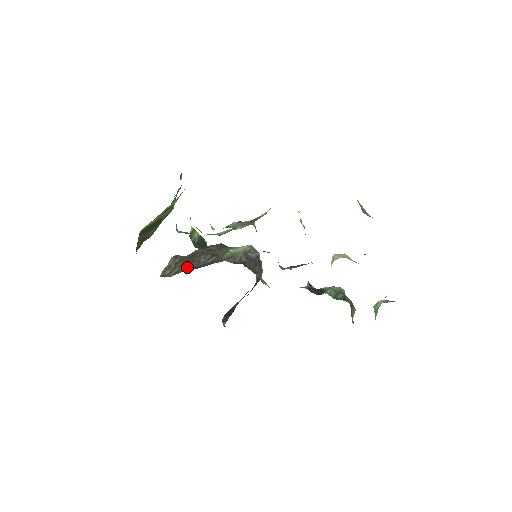
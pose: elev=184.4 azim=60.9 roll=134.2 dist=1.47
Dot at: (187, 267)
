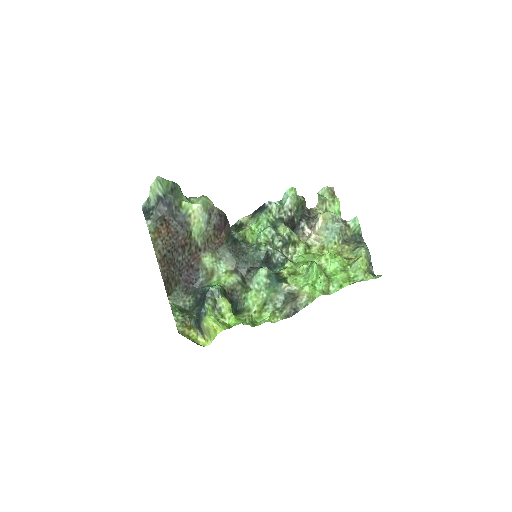
Dot at: (178, 275)
